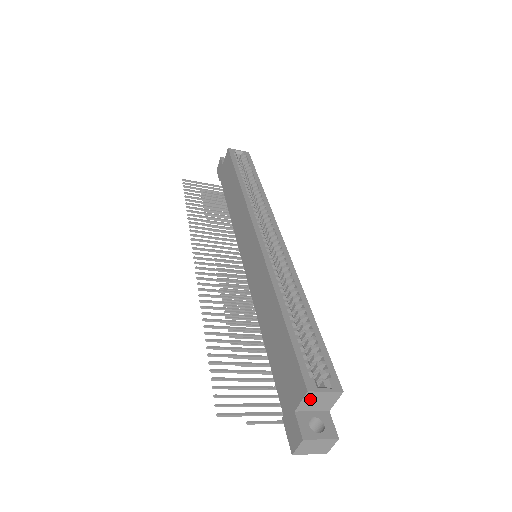
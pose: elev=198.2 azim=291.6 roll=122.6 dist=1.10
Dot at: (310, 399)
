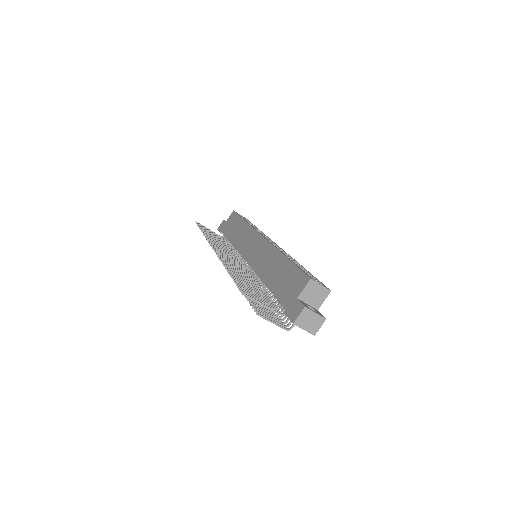
Dot at: (310, 289)
